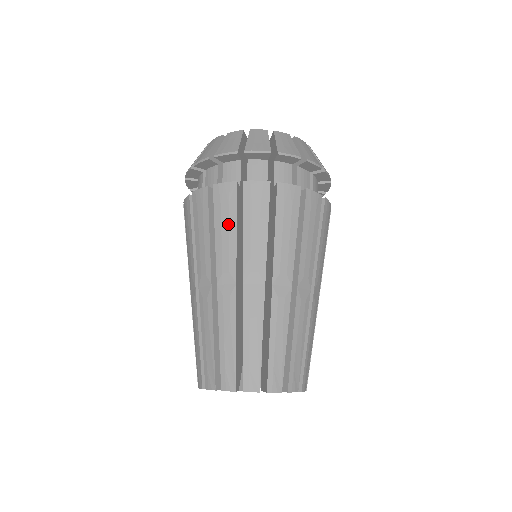
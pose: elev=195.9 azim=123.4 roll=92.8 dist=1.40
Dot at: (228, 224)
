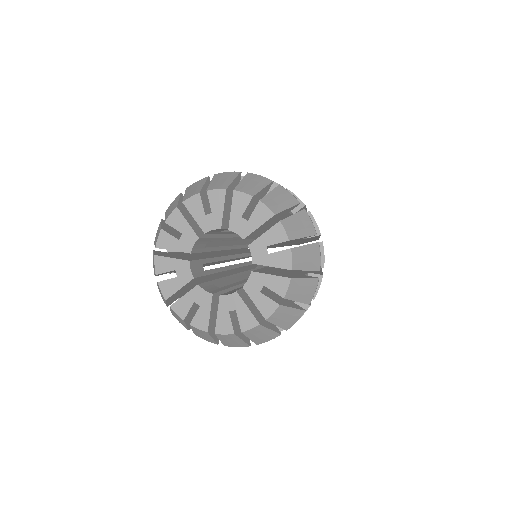
Dot at: occluded
